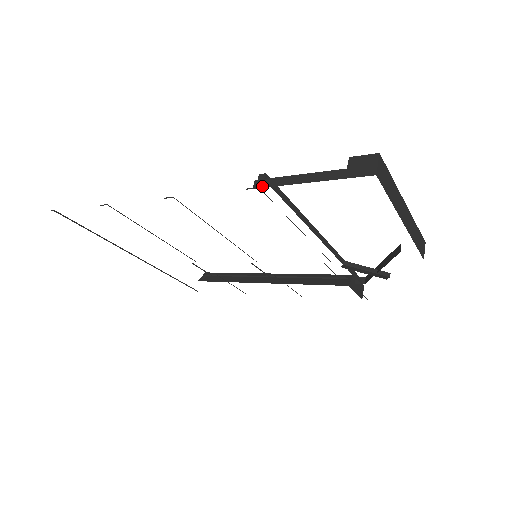
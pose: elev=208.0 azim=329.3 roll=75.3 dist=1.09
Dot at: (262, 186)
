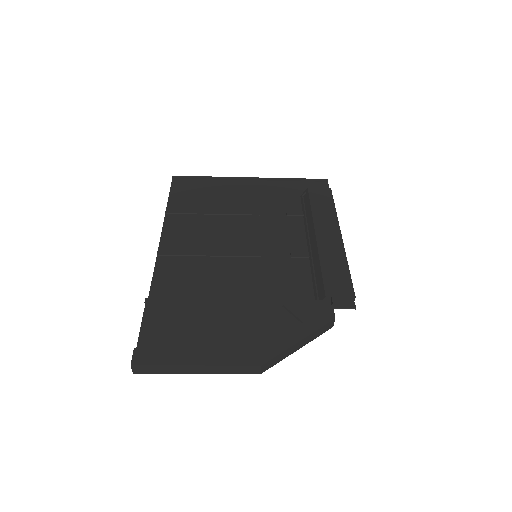
Dot at: (146, 308)
